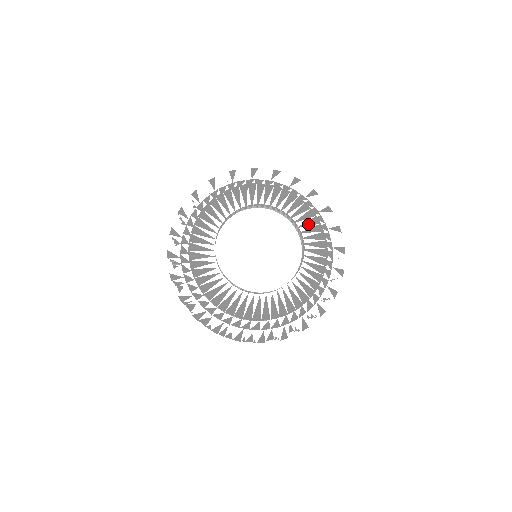
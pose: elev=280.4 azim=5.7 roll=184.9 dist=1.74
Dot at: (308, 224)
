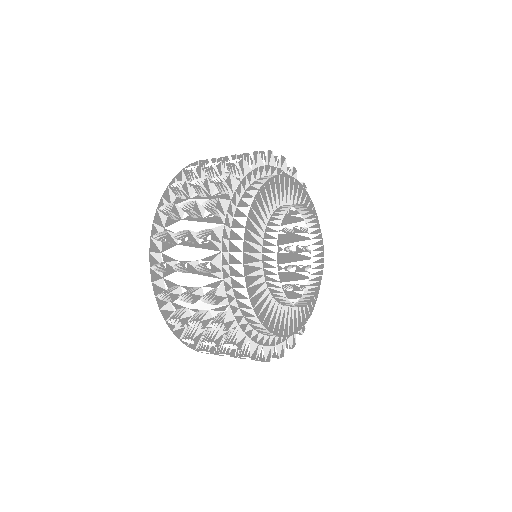
Dot at: occluded
